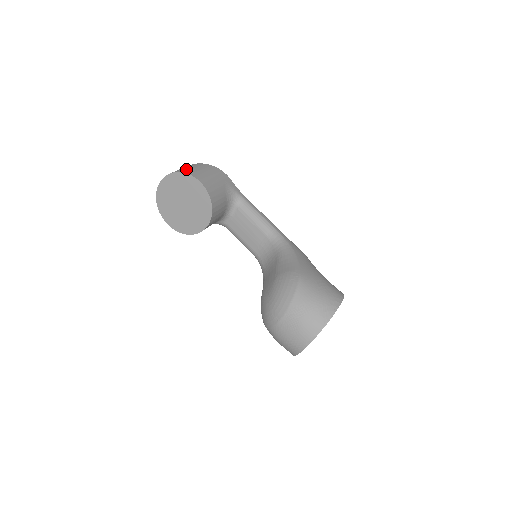
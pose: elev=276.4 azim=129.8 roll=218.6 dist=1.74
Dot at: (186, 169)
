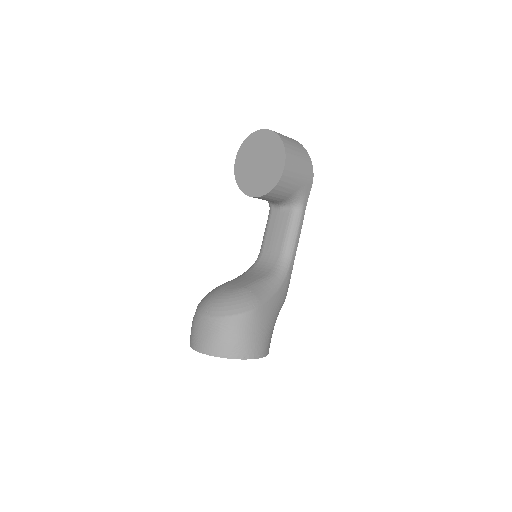
Dot at: (290, 144)
